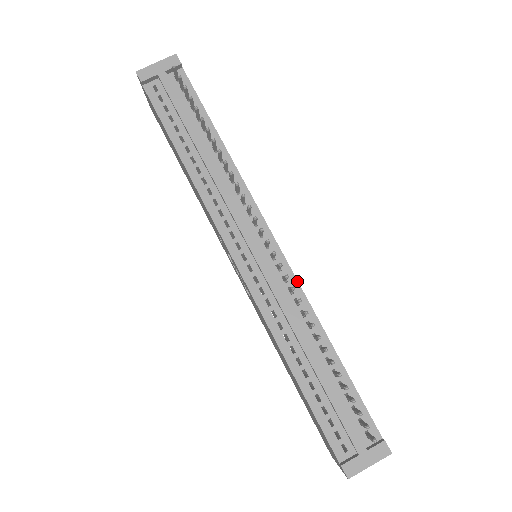
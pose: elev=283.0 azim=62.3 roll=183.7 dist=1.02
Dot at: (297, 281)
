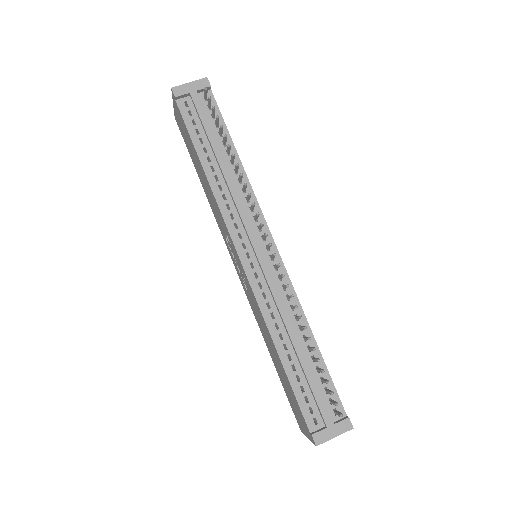
Dot at: (290, 280)
